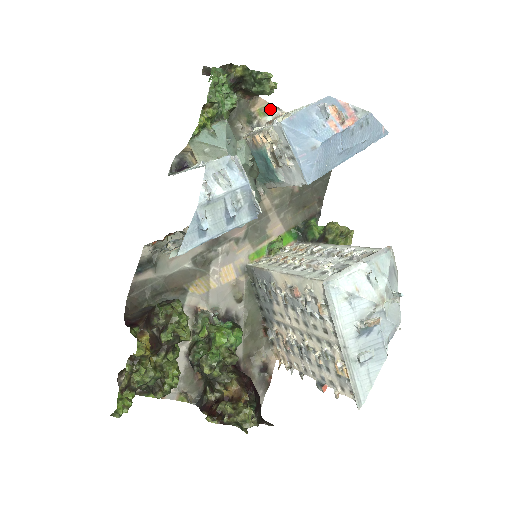
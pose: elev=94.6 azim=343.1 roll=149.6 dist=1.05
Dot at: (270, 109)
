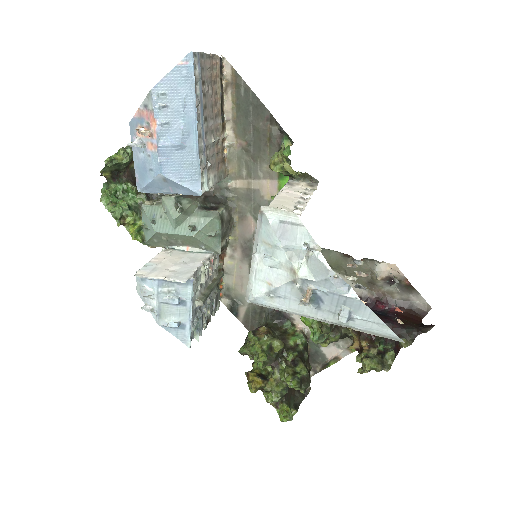
Dot at: occluded
